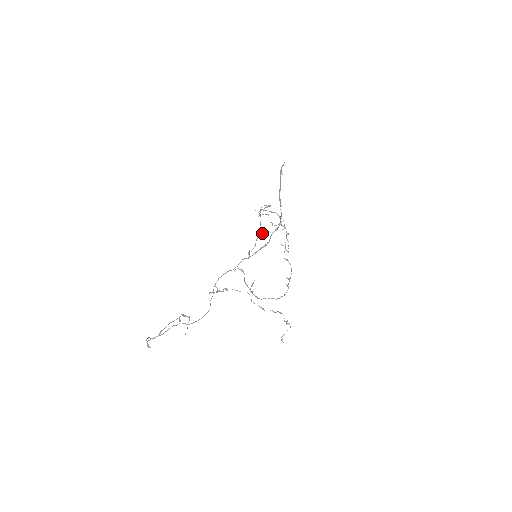
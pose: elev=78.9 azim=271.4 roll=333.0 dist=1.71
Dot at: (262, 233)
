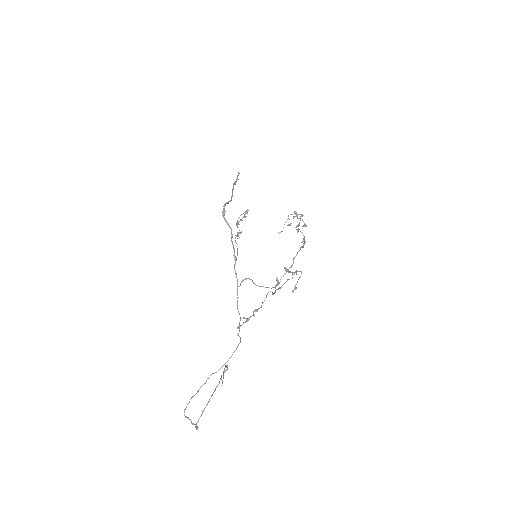
Dot at: (237, 232)
